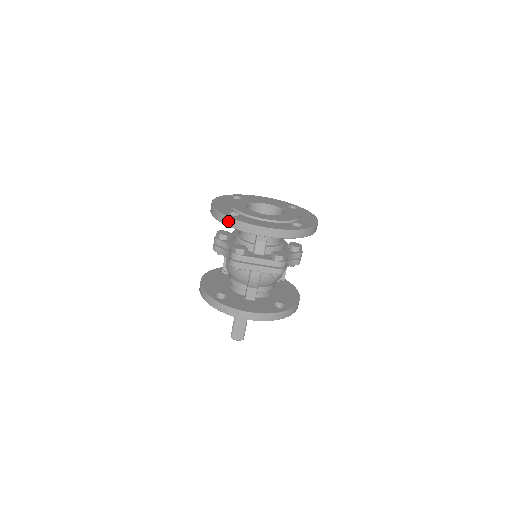
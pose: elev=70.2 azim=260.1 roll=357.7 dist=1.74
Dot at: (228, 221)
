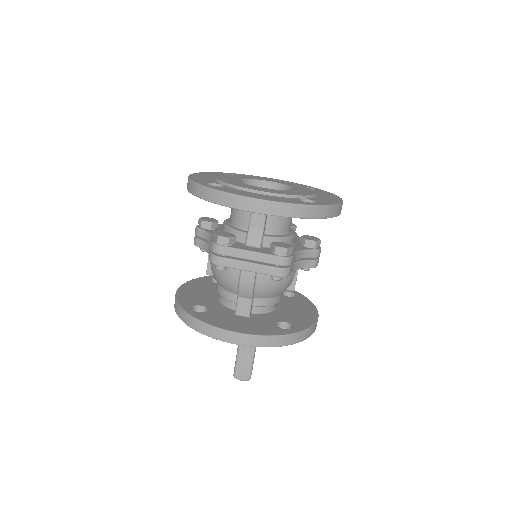
Dot at: (203, 192)
